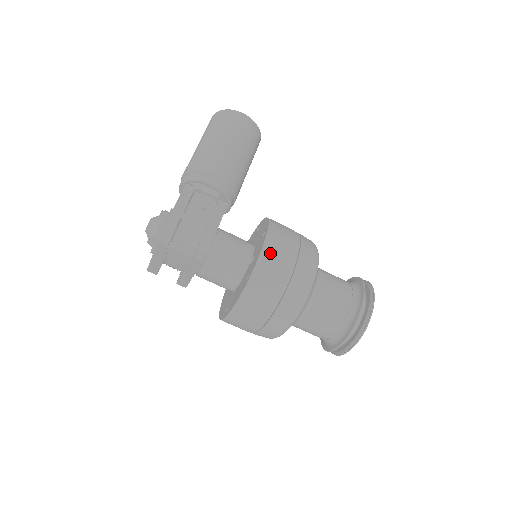
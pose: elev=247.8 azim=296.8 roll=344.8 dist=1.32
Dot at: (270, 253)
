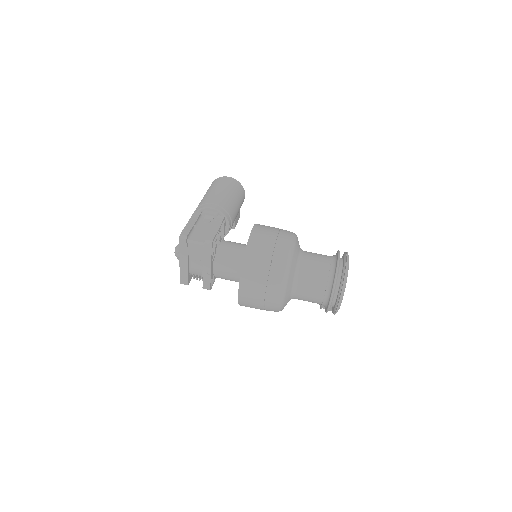
Dot at: (257, 233)
